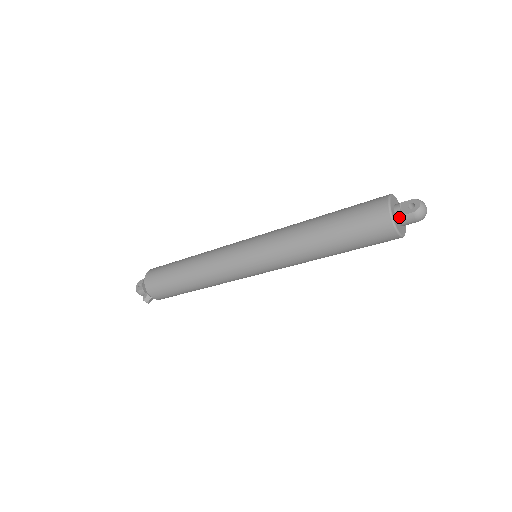
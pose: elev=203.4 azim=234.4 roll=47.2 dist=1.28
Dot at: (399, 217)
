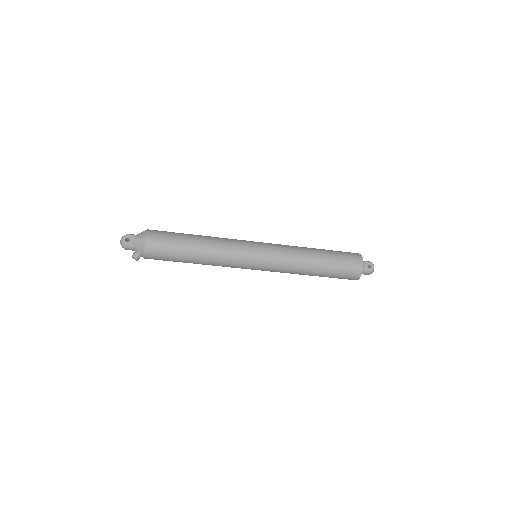
Dot at: occluded
